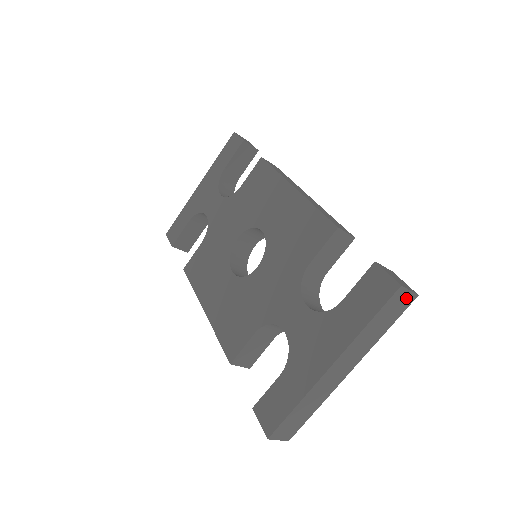
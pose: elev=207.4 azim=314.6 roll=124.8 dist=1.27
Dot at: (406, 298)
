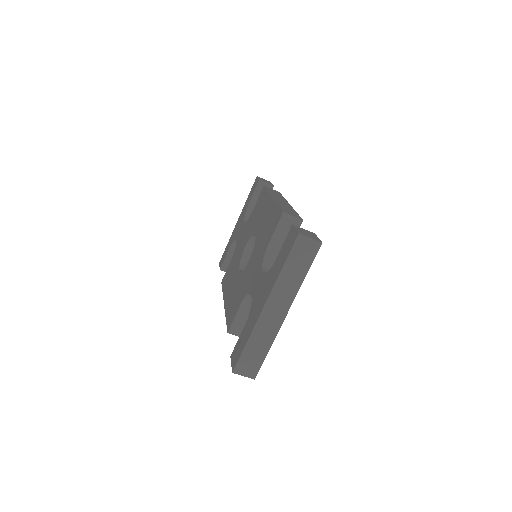
Dot at: (310, 245)
